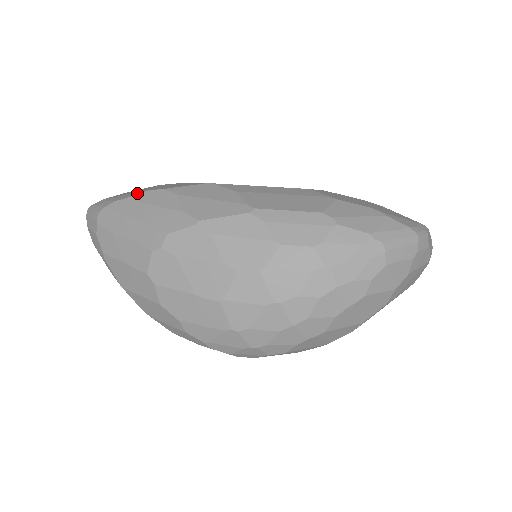
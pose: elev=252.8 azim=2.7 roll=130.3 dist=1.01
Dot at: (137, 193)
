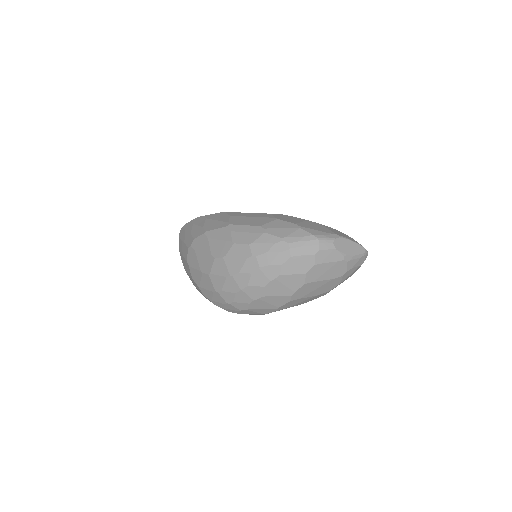
Dot at: occluded
